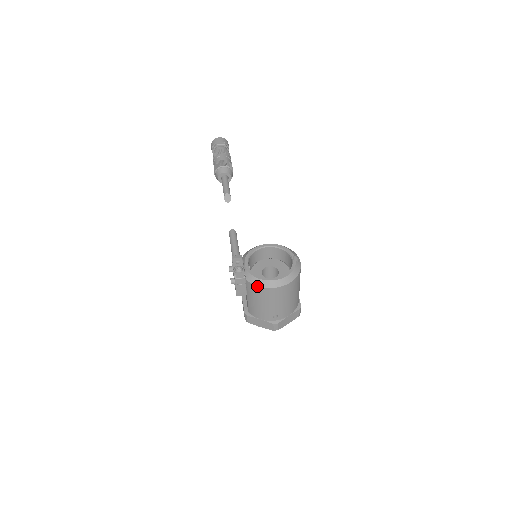
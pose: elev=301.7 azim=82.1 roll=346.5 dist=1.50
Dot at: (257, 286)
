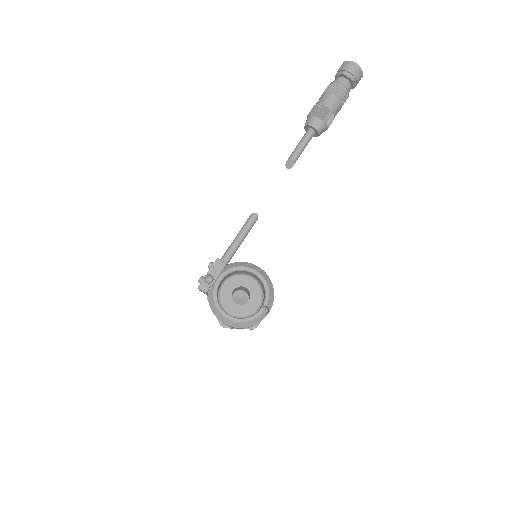
Dot at: occluded
